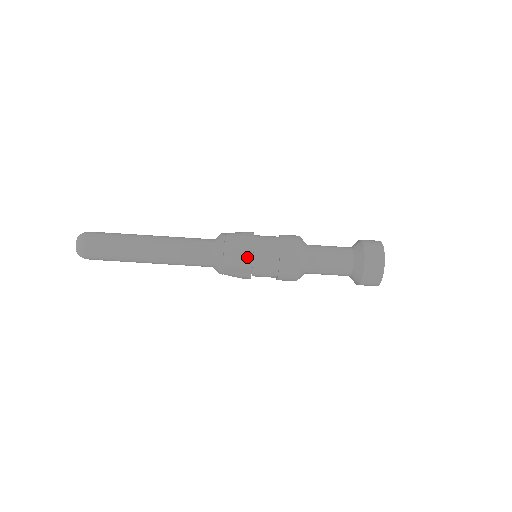
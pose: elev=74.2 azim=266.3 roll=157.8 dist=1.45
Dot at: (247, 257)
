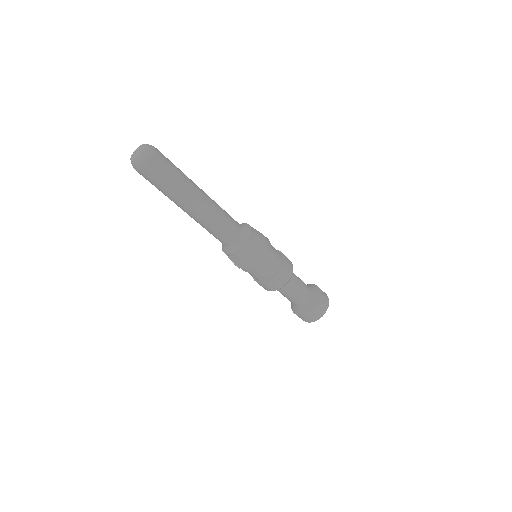
Dot at: (247, 269)
